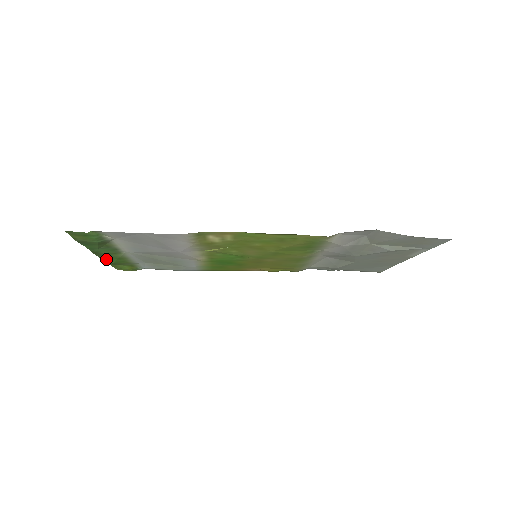
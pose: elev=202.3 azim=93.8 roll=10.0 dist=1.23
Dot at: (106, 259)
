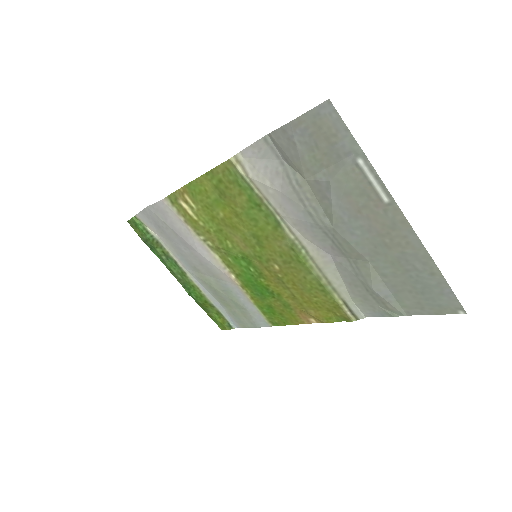
Dot at: (188, 289)
